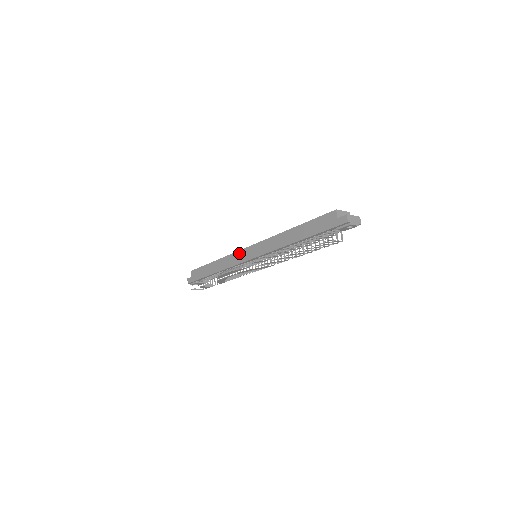
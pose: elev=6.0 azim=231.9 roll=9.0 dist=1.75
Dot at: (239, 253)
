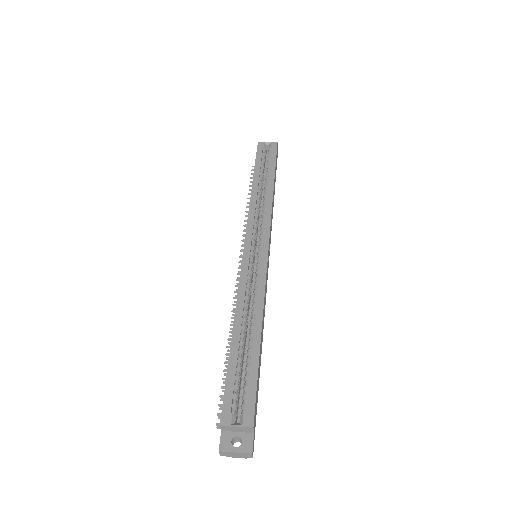
Dot at: (246, 230)
